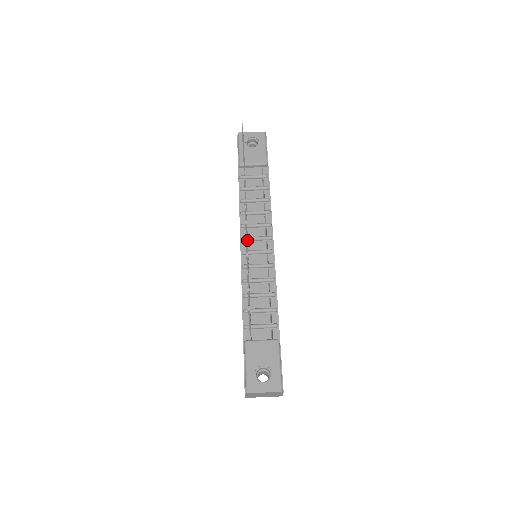
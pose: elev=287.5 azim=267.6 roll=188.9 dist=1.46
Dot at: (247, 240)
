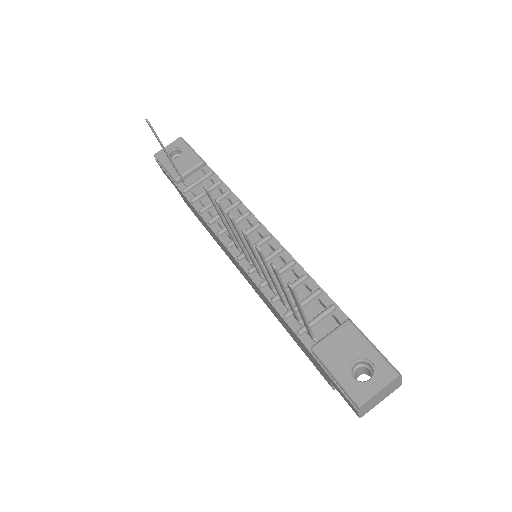
Dot at: (233, 230)
